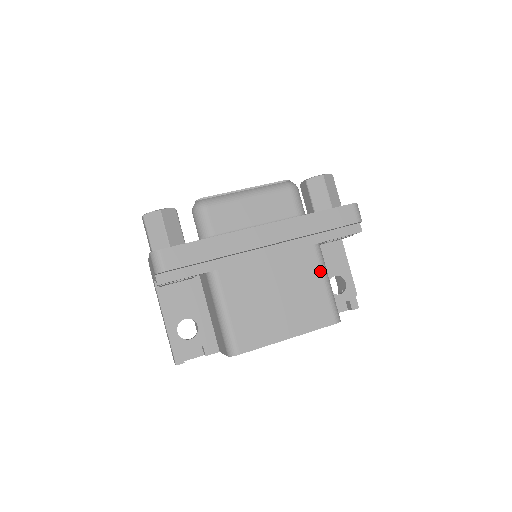
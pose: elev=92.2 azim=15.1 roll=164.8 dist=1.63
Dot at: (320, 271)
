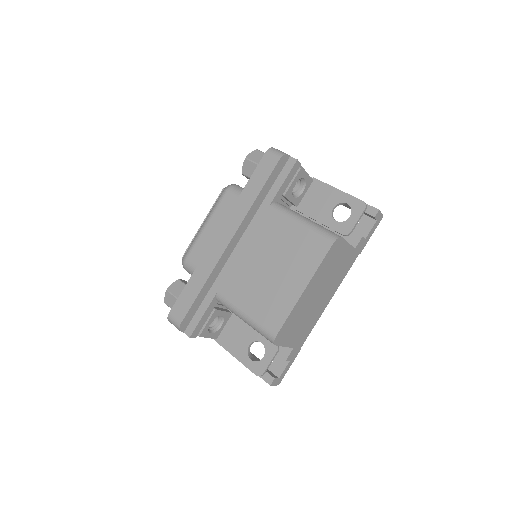
Dot at: (288, 219)
